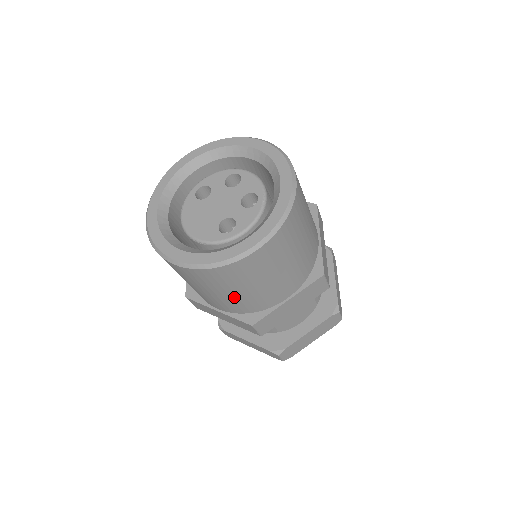
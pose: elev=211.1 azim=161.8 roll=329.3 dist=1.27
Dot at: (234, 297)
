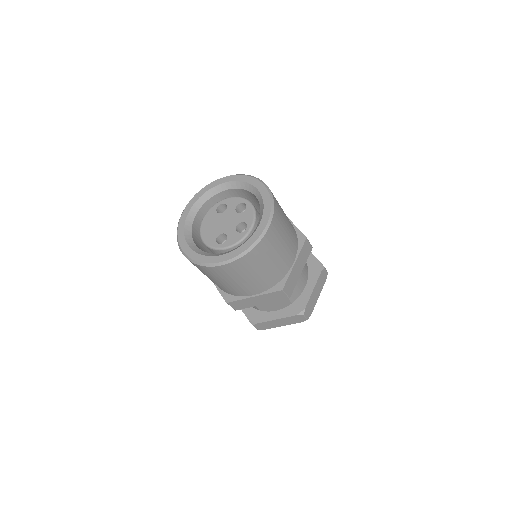
Dot at: (216, 282)
